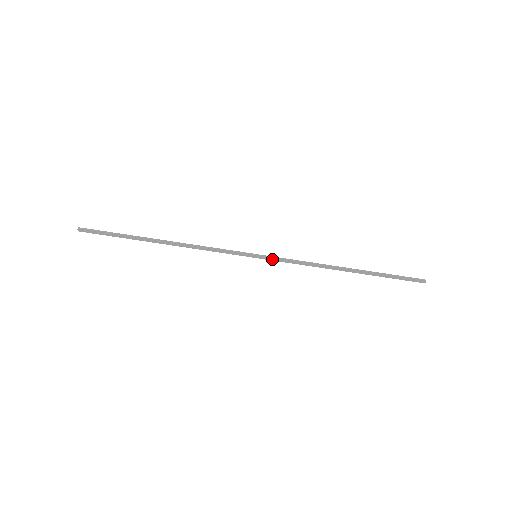
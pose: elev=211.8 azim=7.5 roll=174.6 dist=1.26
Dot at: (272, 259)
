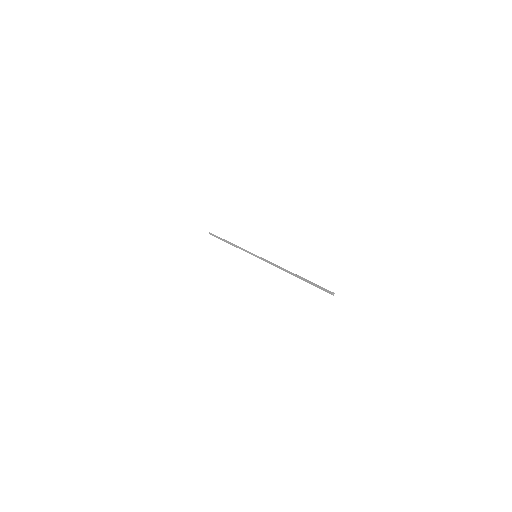
Dot at: (261, 259)
